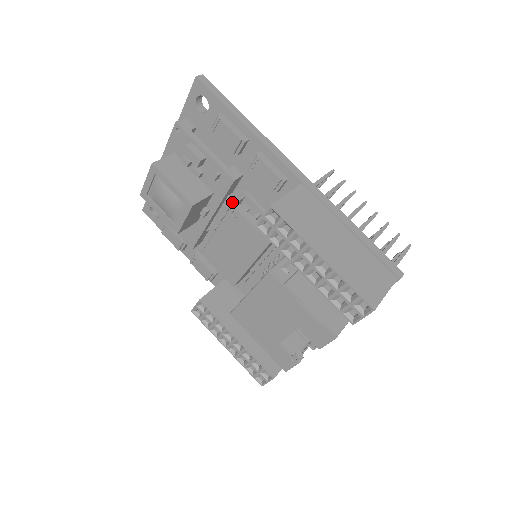
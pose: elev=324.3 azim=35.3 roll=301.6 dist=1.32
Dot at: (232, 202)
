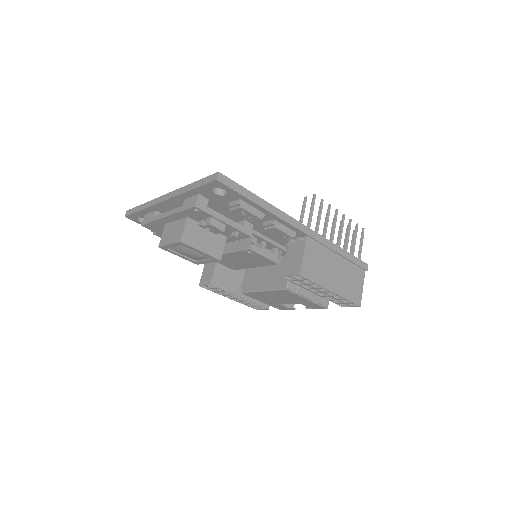
Dot at: occluded
